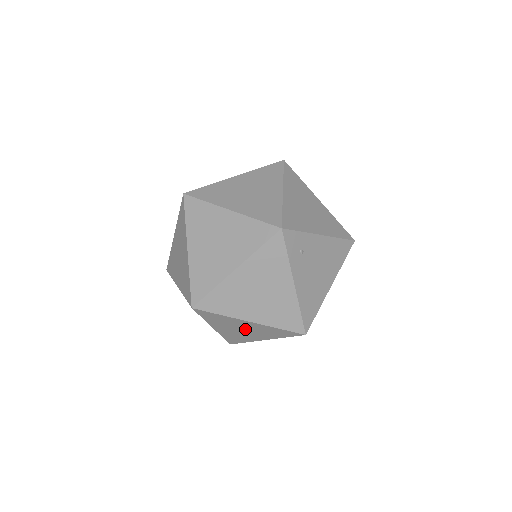
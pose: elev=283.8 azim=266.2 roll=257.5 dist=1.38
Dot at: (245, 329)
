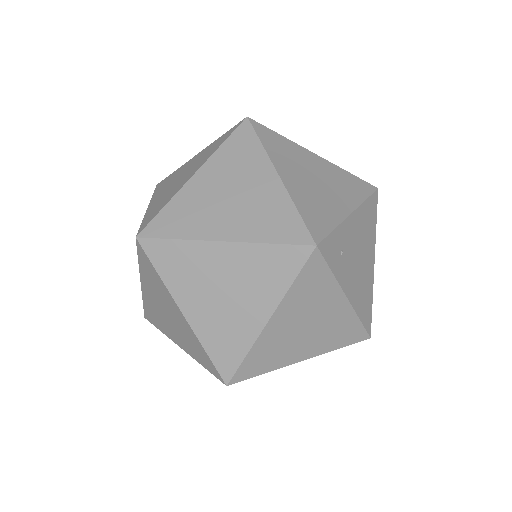
Dot at: occluded
